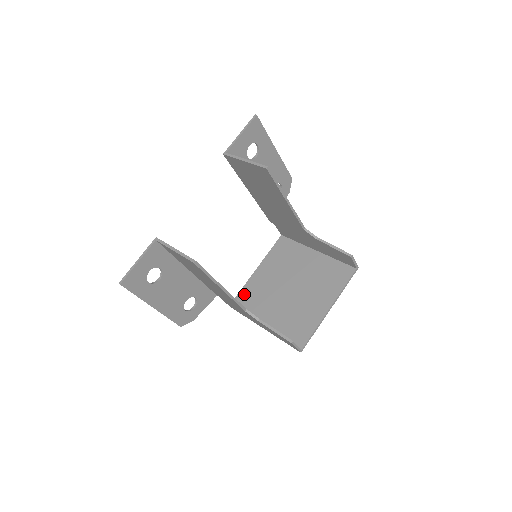
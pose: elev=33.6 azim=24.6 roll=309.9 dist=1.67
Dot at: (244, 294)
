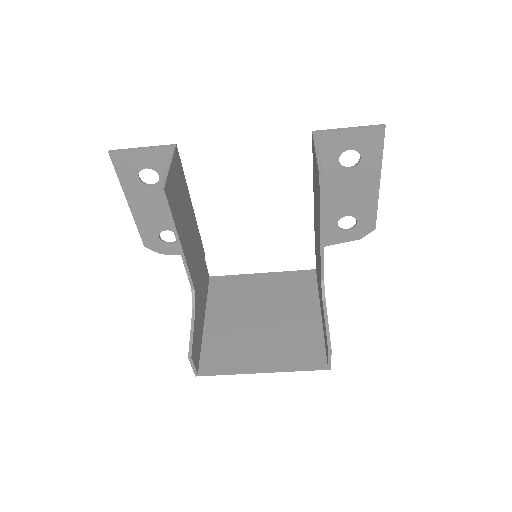
Dot at: (227, 281)
